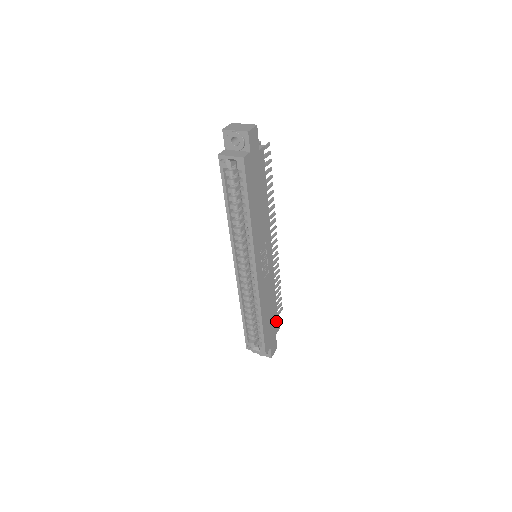
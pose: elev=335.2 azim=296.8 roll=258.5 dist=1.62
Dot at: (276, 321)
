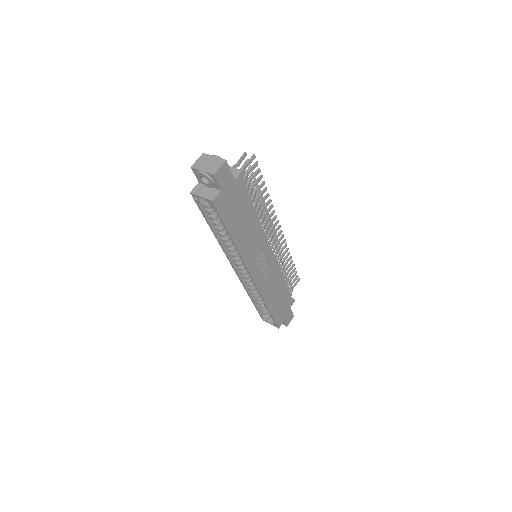
Dot at: (289, 298)
